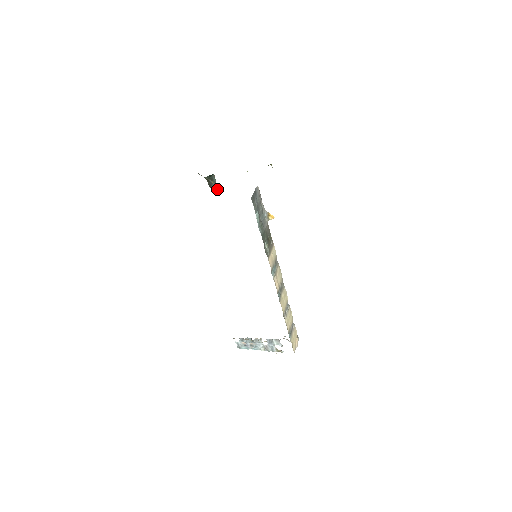
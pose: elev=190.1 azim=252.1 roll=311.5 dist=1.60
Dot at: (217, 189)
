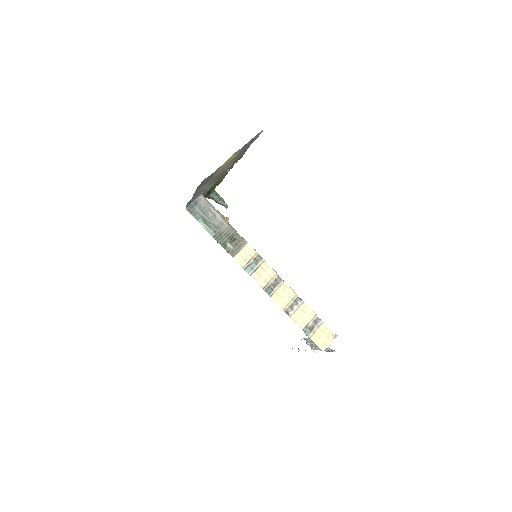
Dot at: (223, 204)
